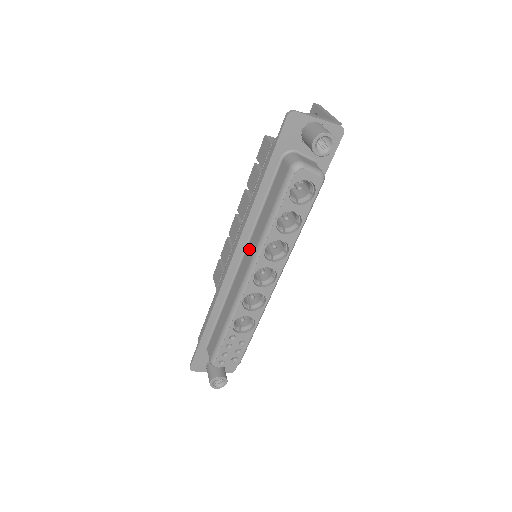
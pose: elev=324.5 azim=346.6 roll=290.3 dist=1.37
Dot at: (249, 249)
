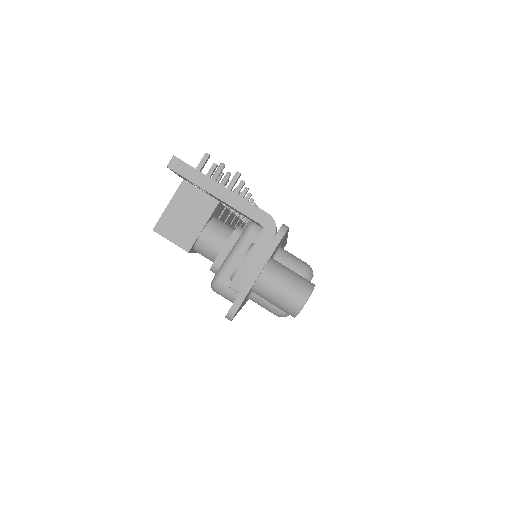
Dot at: occluded
